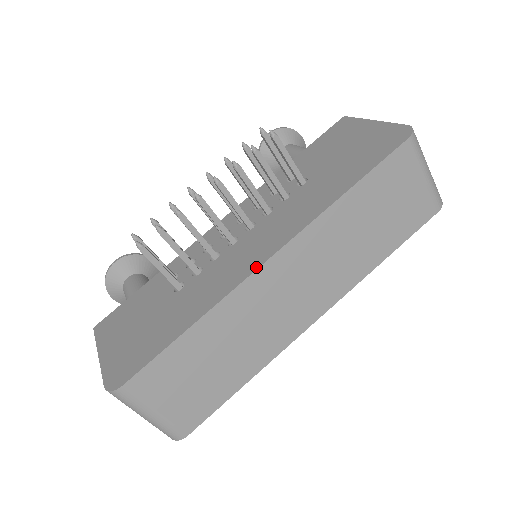
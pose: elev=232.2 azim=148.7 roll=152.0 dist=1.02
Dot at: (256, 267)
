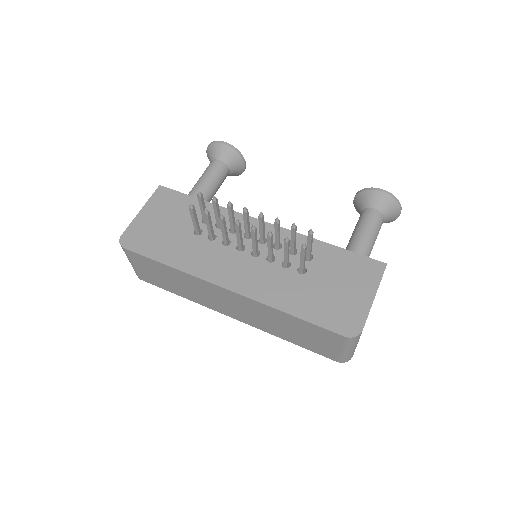
Dot at: (217, 283)
